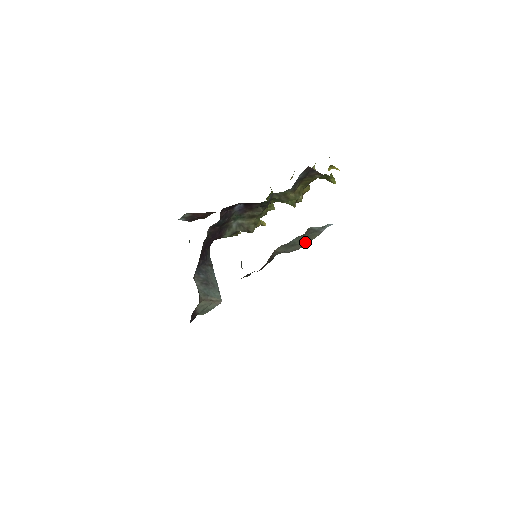
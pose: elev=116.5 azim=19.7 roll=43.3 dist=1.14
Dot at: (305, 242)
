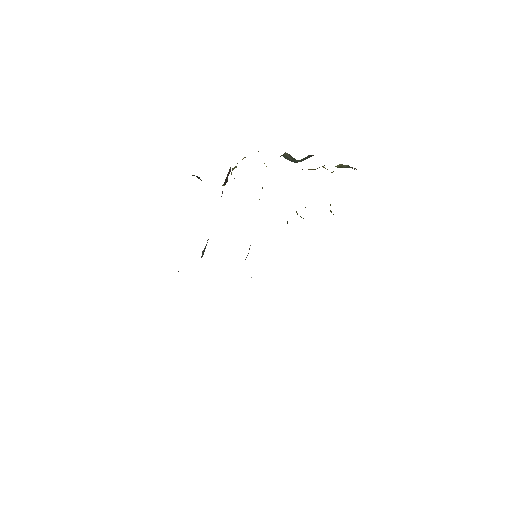
Dot at: occluded
